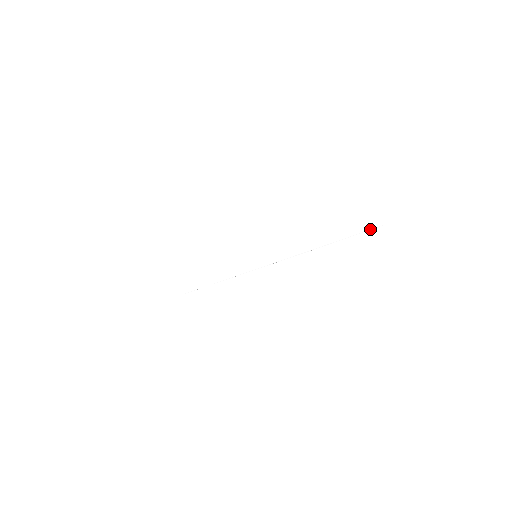
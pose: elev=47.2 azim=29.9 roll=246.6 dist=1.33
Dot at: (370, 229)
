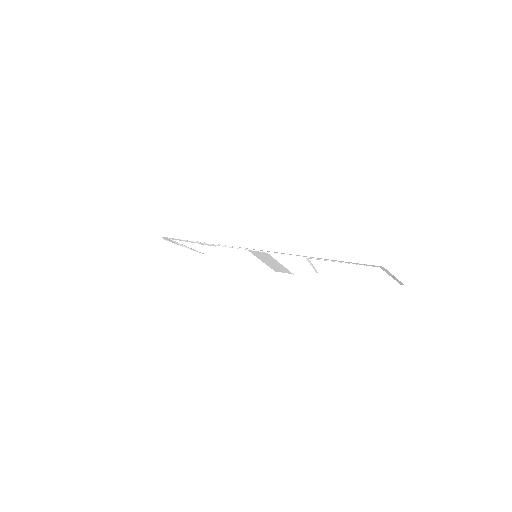
Dot at: occluded
